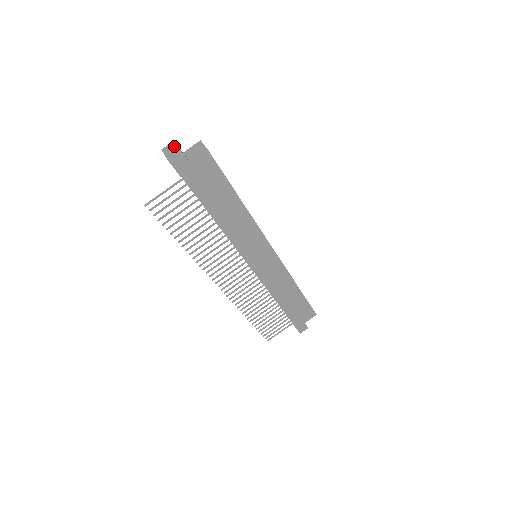
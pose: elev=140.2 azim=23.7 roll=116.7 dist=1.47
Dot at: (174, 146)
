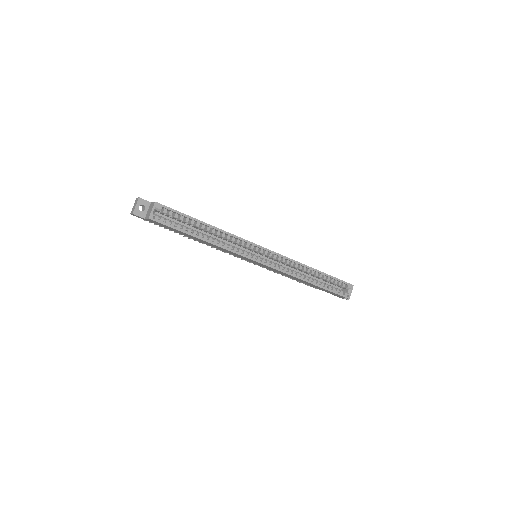
Dot at: (135, 204)
